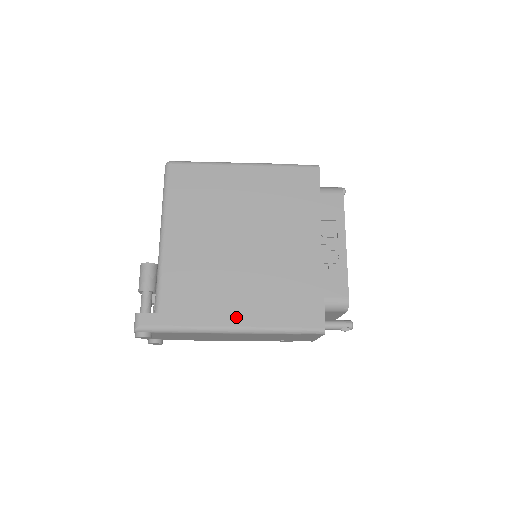
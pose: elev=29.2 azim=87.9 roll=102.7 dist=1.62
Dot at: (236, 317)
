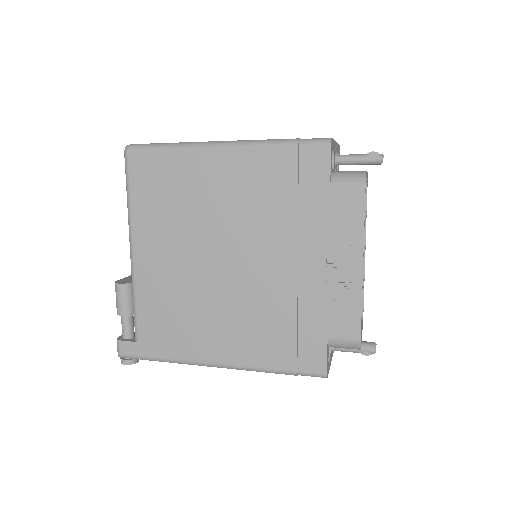
Dot at: (220, 353)
